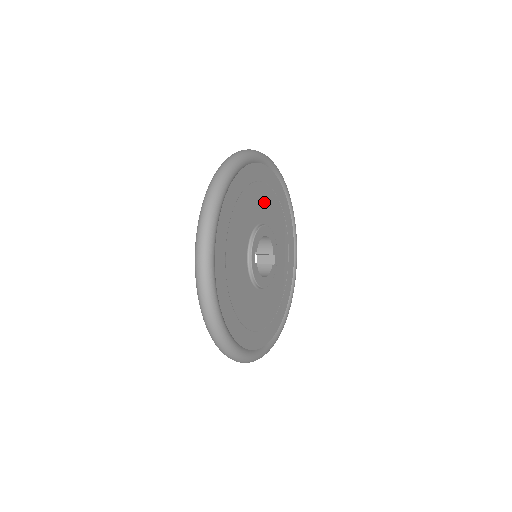
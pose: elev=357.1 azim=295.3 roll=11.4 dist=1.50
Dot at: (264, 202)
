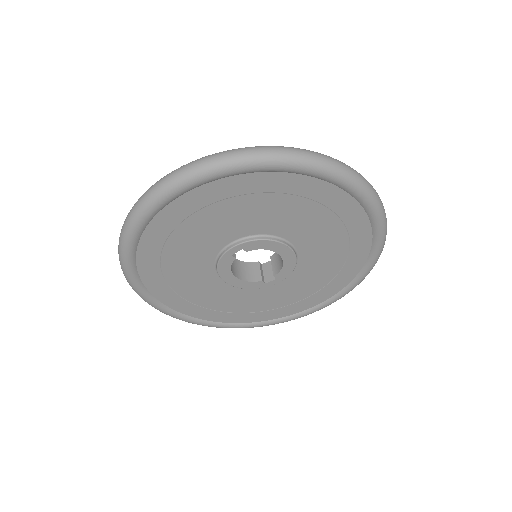
Dot at: (319, 233)
